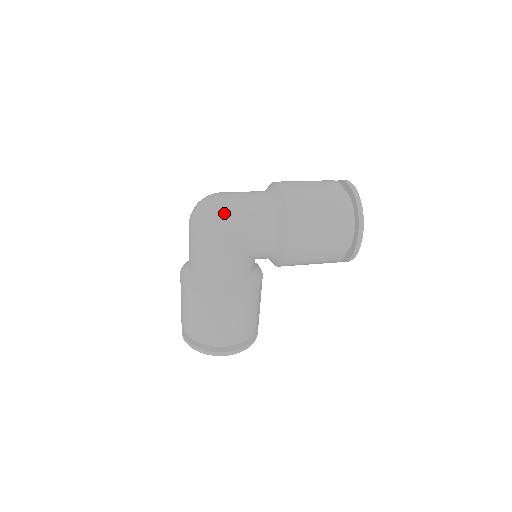
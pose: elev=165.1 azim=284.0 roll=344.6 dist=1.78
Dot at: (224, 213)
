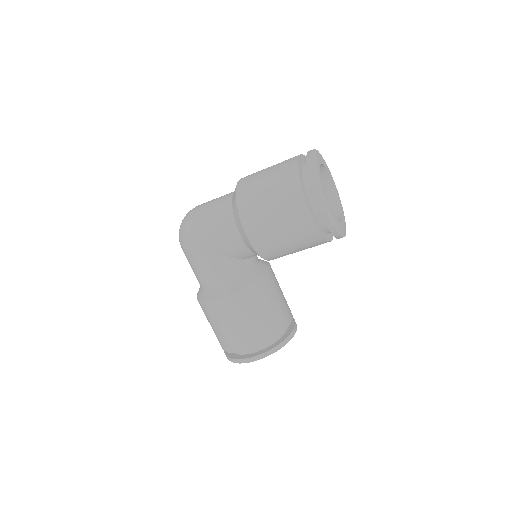
Dot at: (190, 221)
